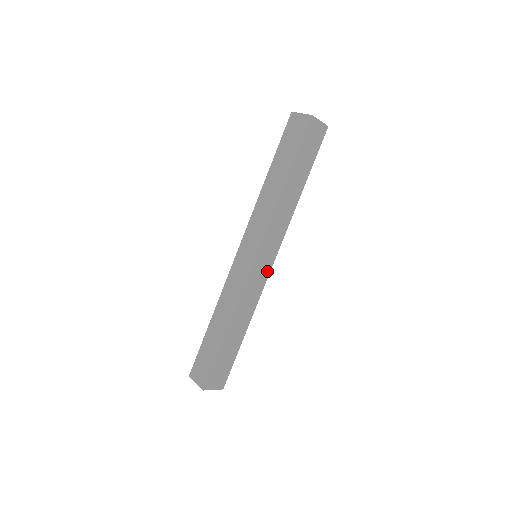
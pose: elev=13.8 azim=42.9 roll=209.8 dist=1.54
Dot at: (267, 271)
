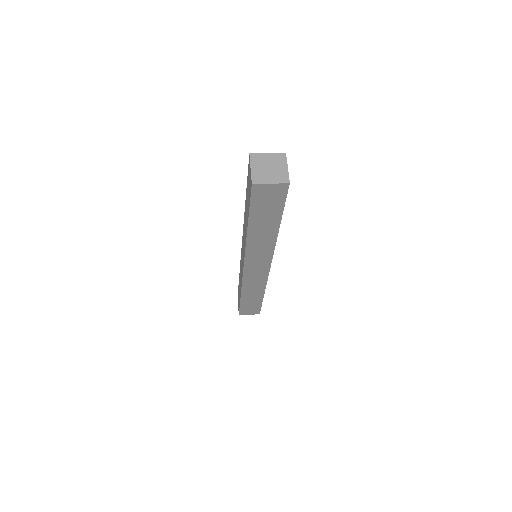
Dot at: (265, 271)
